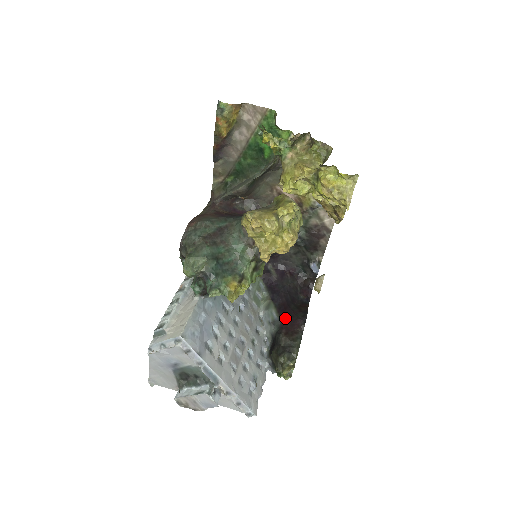
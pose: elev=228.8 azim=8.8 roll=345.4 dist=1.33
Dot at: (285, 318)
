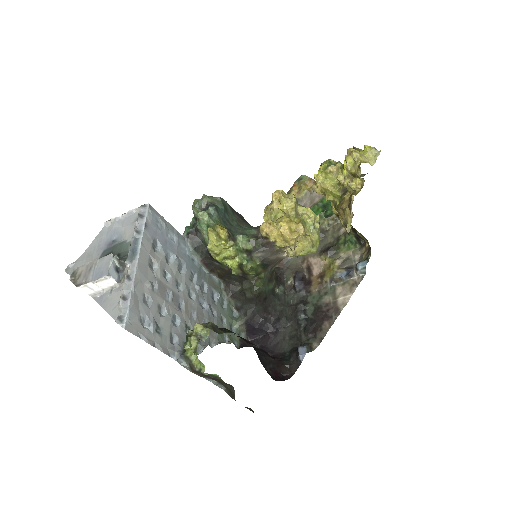
Dot at: occluded
